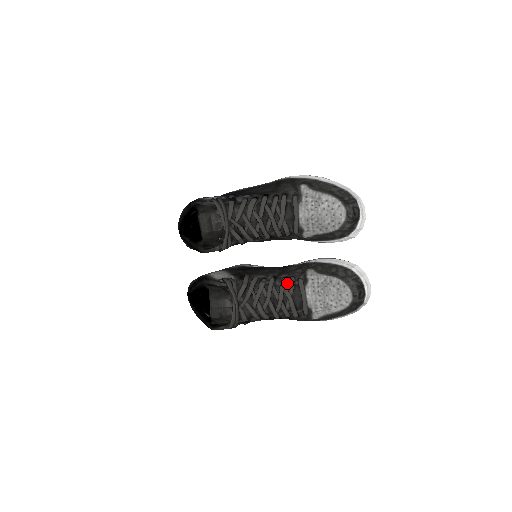
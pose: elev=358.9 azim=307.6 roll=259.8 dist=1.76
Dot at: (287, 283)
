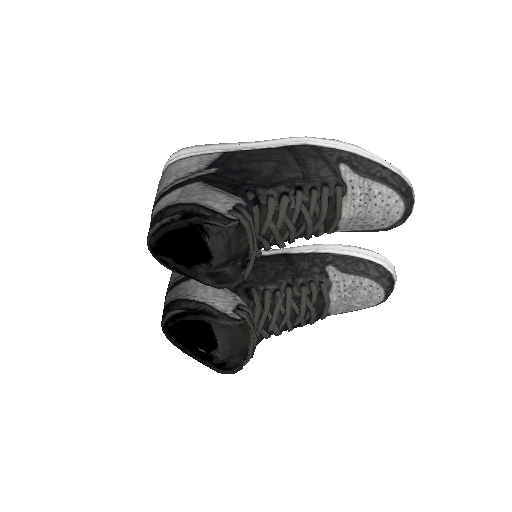
Dot at: (308, 292)
